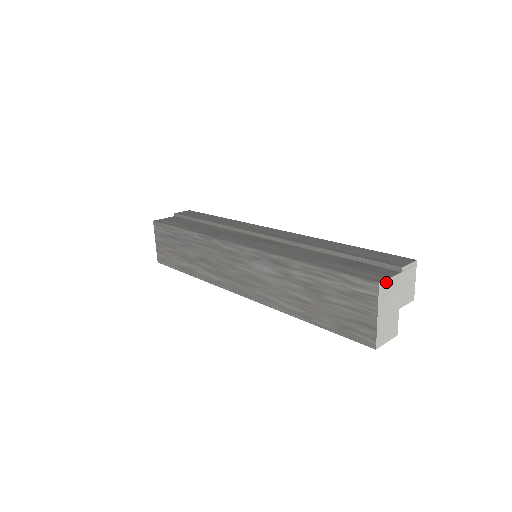
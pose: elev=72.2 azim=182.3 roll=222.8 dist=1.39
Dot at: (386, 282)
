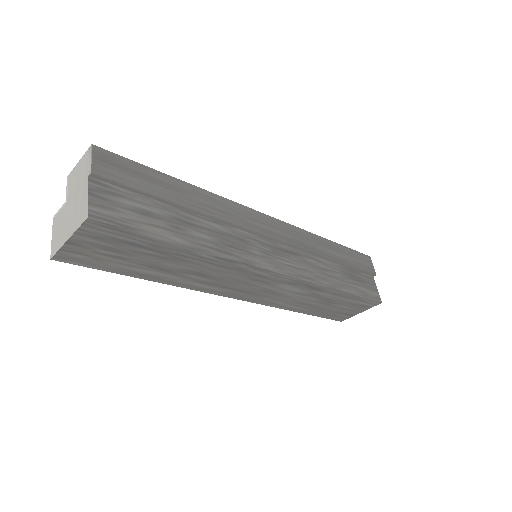
Dot at: (378, 295)
